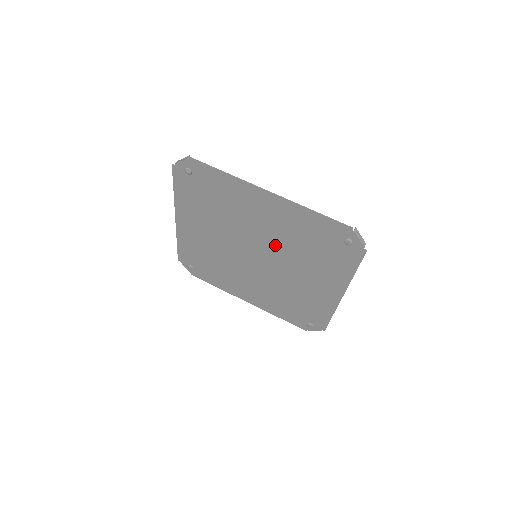
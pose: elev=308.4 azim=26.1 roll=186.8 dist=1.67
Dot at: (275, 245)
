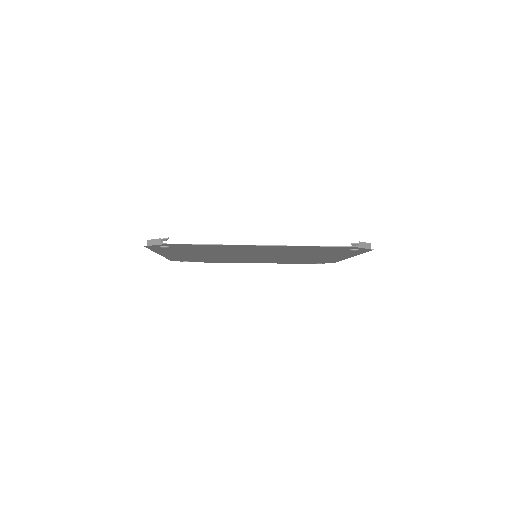
Dot at: occluded
